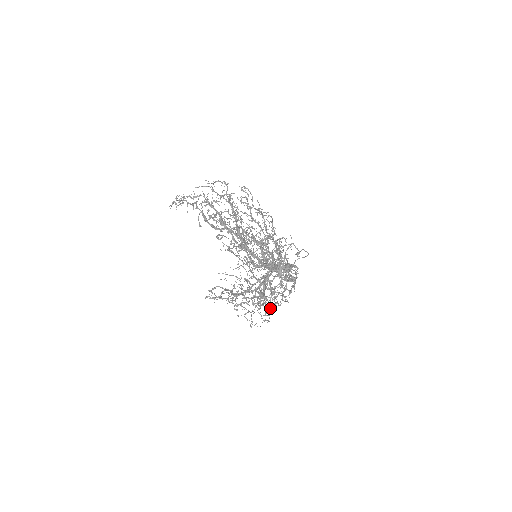
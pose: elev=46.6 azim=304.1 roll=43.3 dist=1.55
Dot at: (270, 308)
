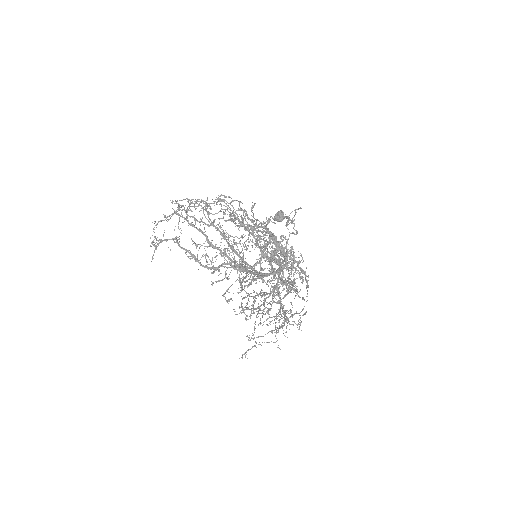
Dot at: (283, 289)
